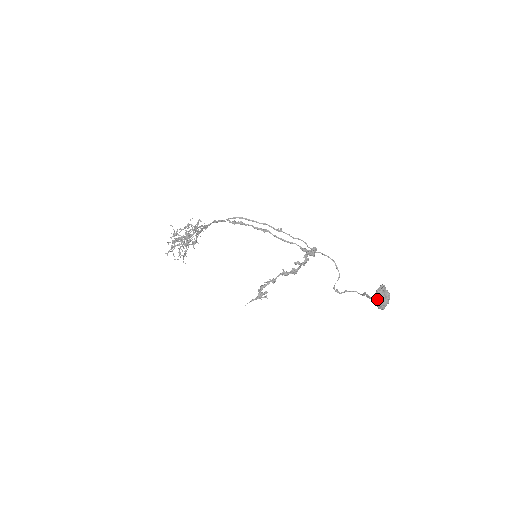
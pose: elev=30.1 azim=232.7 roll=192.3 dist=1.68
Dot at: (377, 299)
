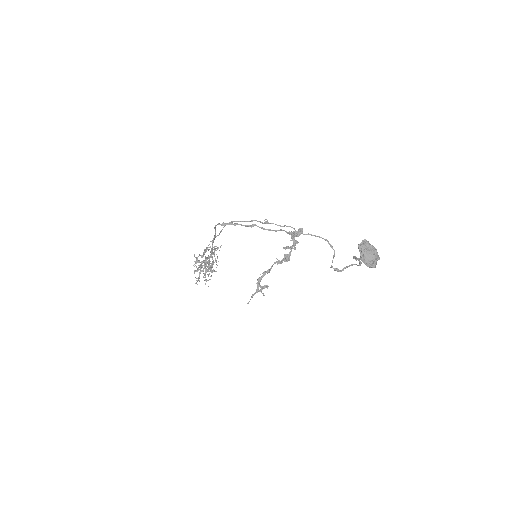
Dot at: (360, 255)
